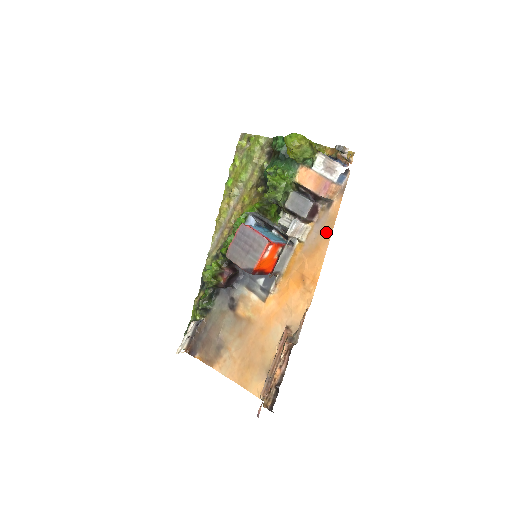
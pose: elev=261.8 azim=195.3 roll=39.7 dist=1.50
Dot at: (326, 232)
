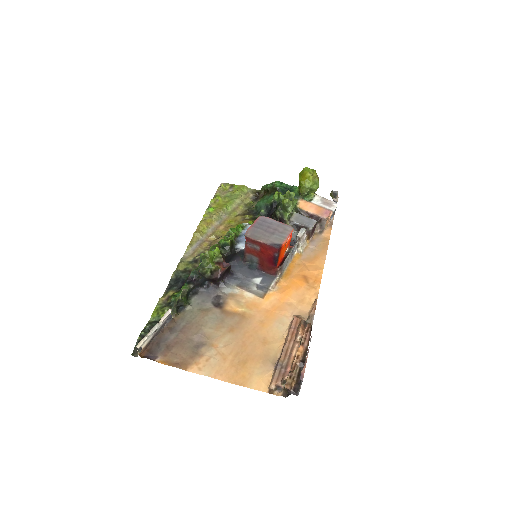
Dot at: (322, 248)
